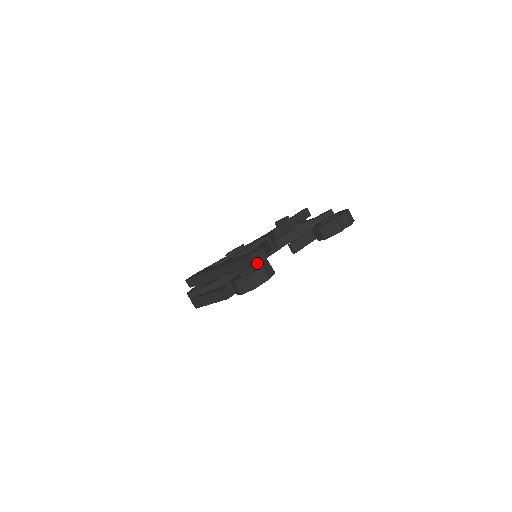
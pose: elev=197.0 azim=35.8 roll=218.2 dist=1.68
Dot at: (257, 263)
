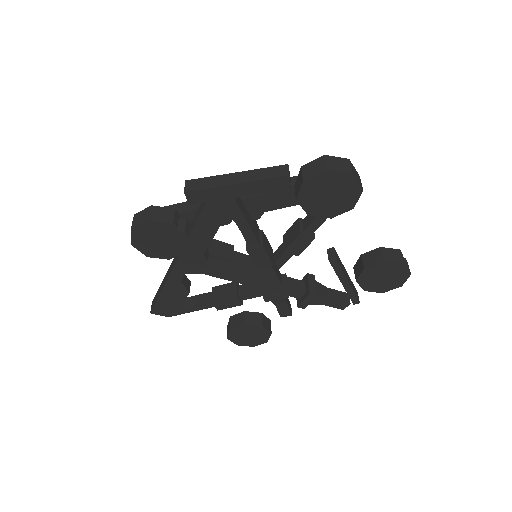
Dot at: occluded
